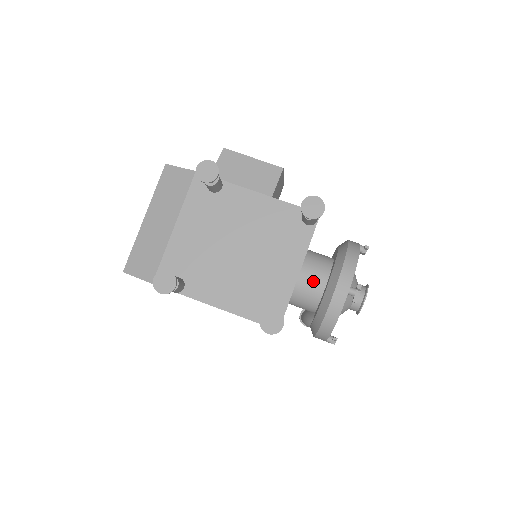
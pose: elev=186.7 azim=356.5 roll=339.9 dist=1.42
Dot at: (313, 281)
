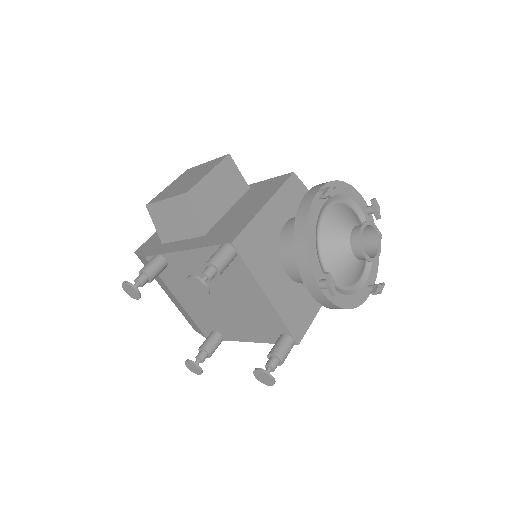
Dot at: occluded
